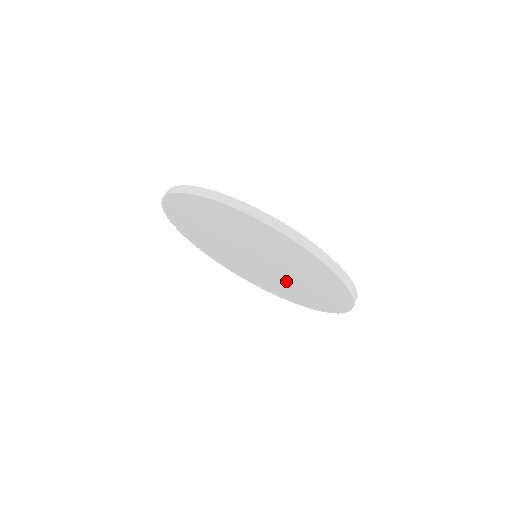
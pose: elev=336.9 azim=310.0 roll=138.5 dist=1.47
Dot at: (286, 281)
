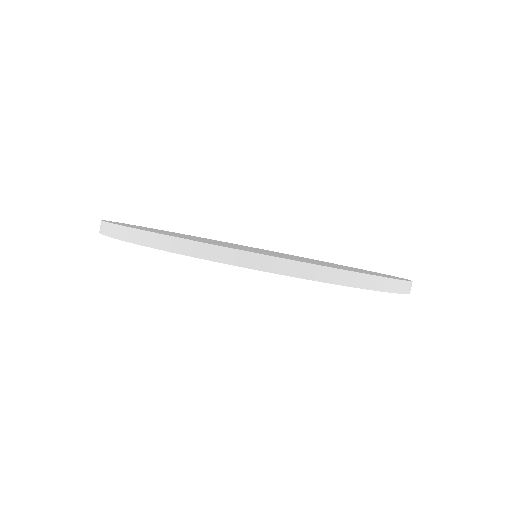
Dot at: occluded
